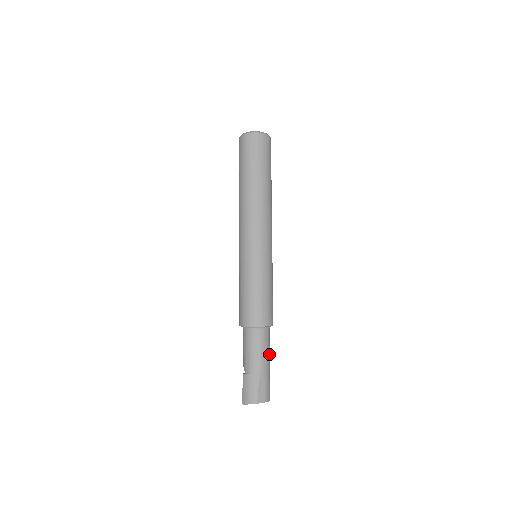
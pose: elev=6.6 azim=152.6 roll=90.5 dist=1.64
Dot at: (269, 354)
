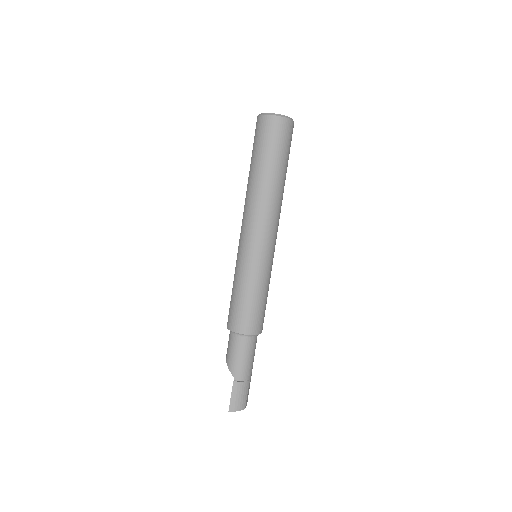
Dot at: occluded
